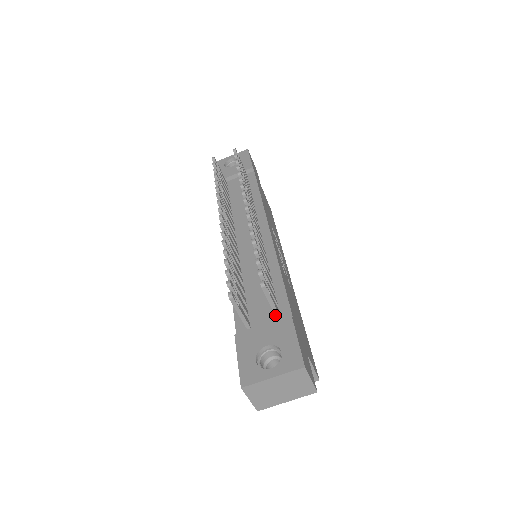
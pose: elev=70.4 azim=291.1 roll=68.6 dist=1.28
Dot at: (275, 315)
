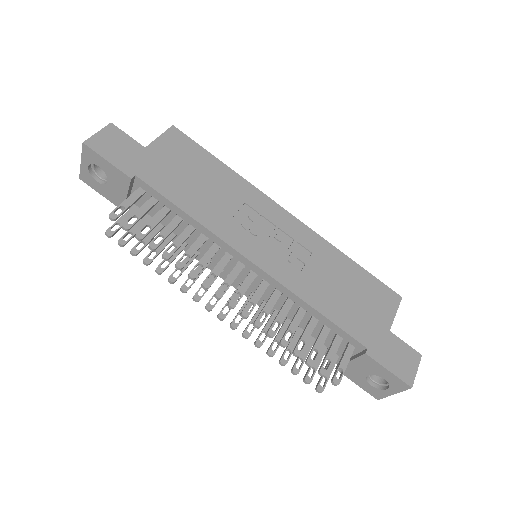
Dot at: (351, 352)
